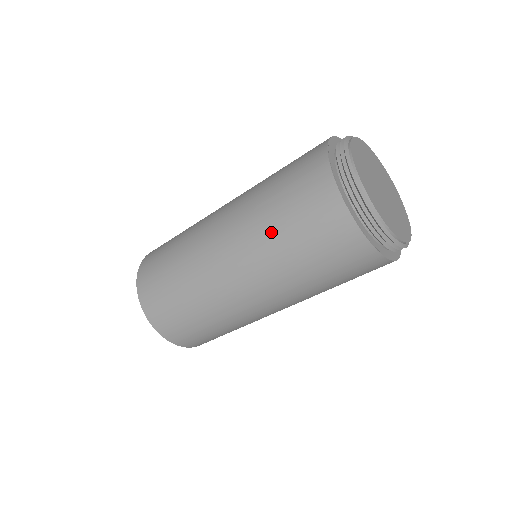
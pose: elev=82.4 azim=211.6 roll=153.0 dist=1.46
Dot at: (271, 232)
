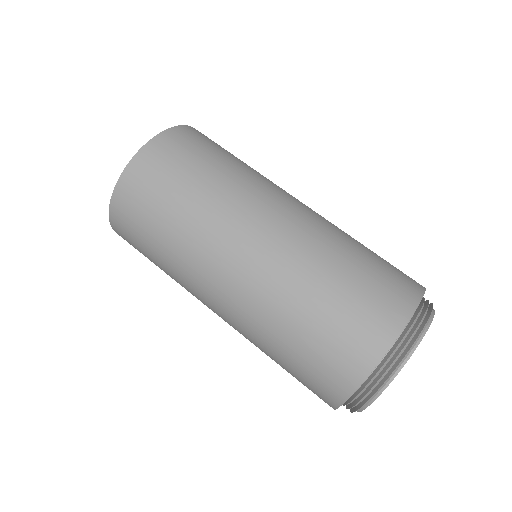
Dot at: (301, 299)
